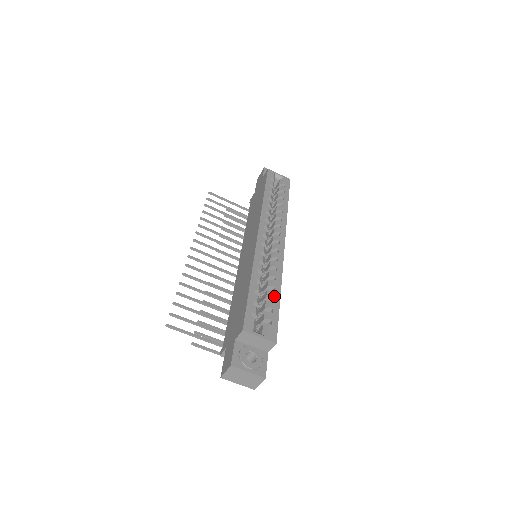
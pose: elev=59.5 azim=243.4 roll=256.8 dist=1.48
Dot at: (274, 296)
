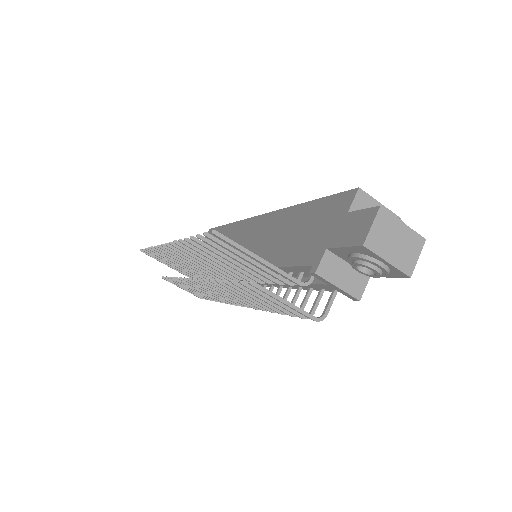
Dot at: occluded
